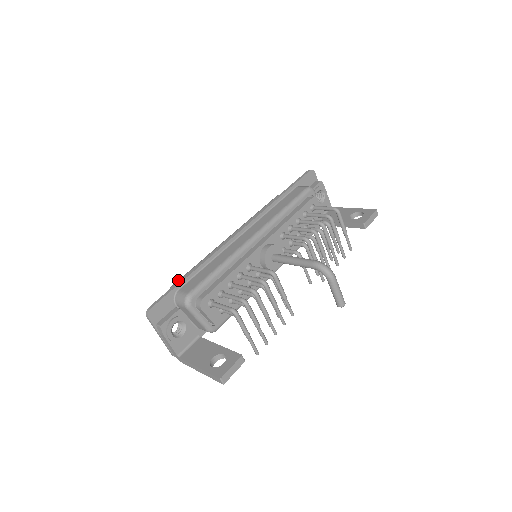
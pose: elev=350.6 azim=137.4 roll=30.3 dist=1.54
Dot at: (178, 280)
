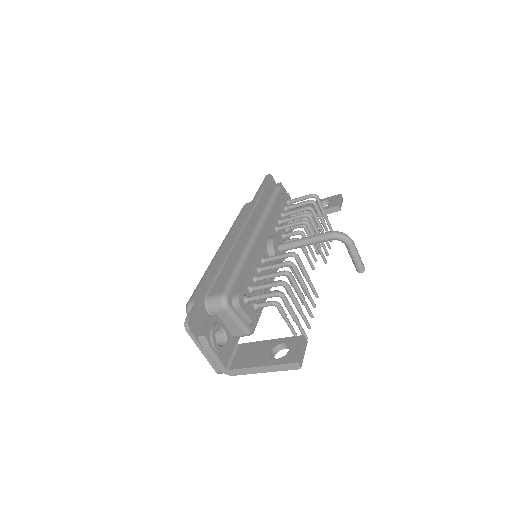
Dot at: (192, 295)
